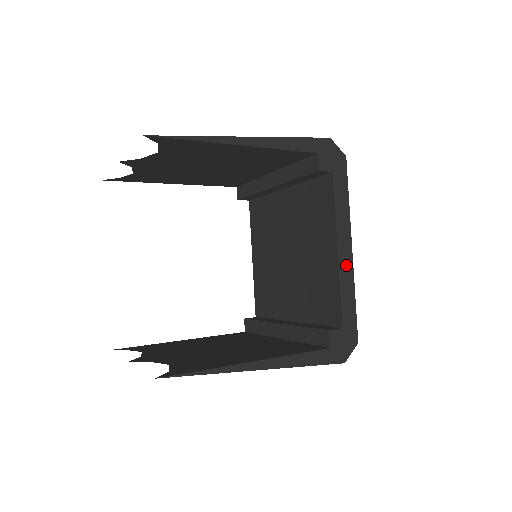
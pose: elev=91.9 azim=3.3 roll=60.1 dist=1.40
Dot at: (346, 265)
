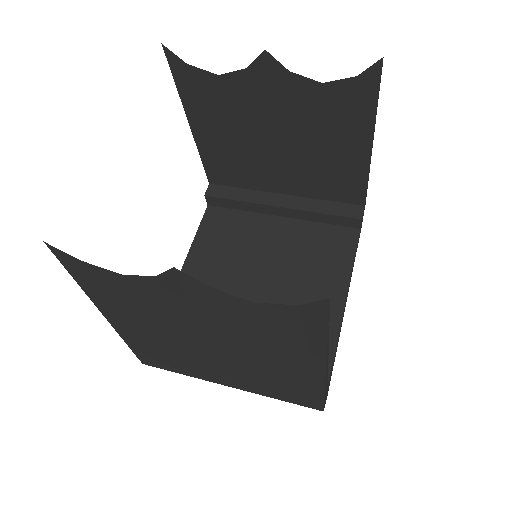
Dot at: occluded
